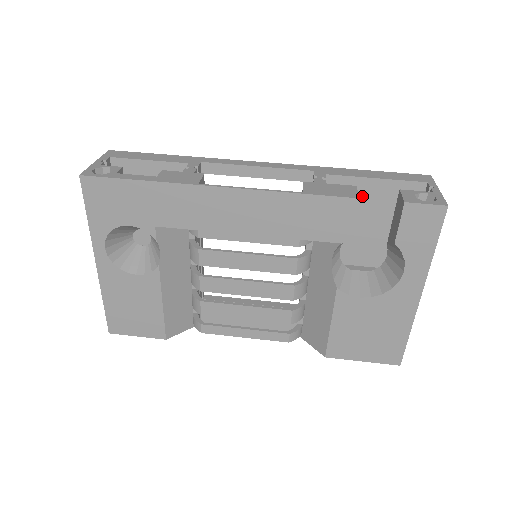
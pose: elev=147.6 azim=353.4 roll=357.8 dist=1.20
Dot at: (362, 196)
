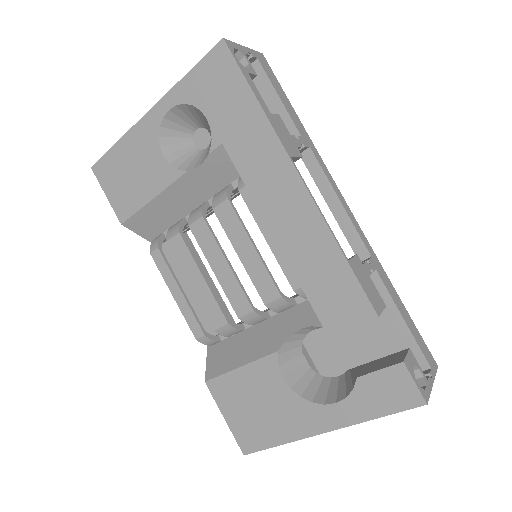
Dot at: (378, 317)
